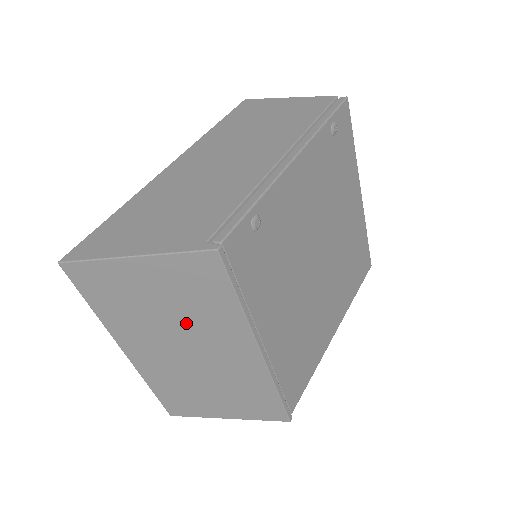
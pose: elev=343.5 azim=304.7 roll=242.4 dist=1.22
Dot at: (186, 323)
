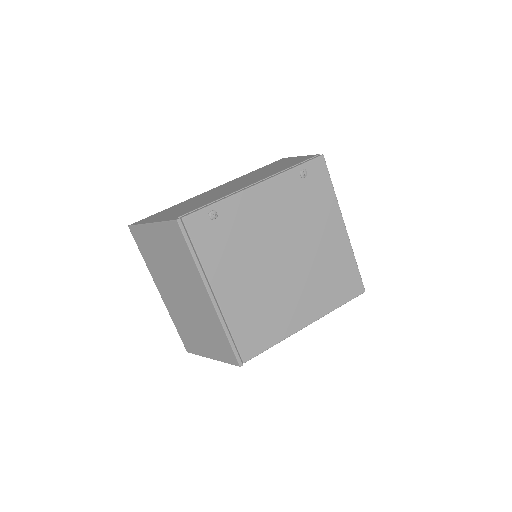
Dot at: (177, 271)
